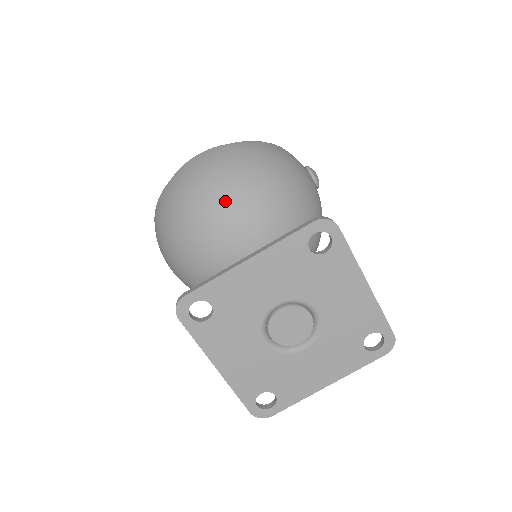
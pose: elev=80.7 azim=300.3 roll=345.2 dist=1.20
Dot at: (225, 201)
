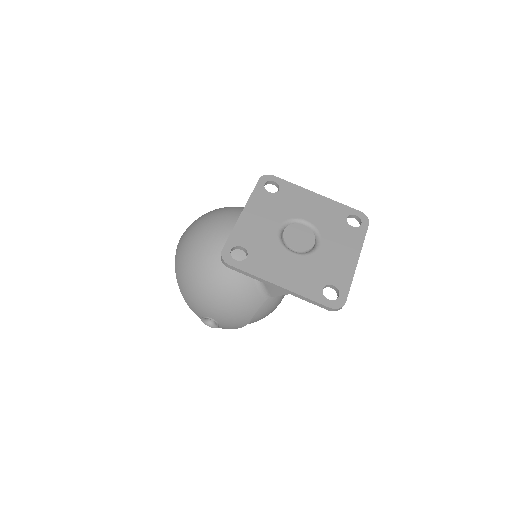
Dot at: (211, 223)
